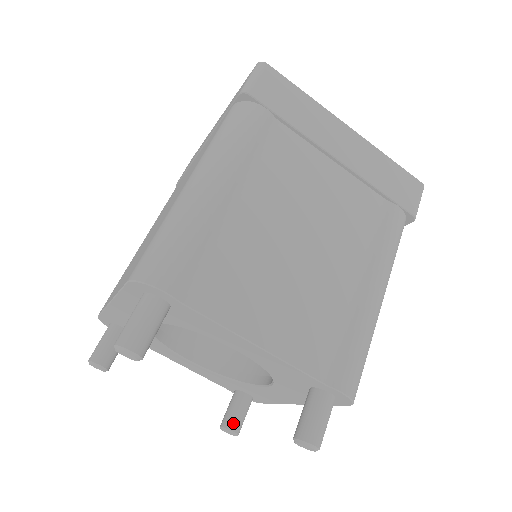
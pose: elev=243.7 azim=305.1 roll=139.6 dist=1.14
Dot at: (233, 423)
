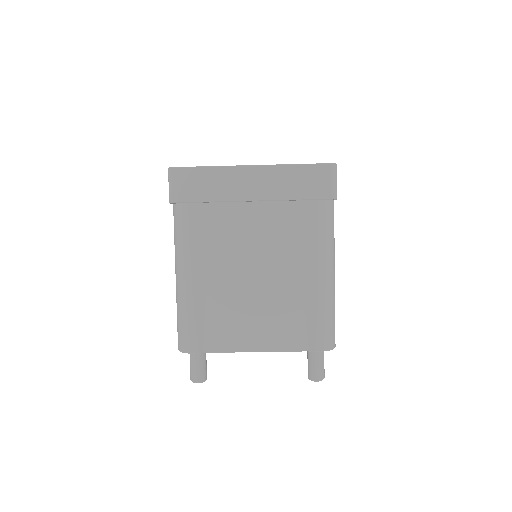
Dot at: occluded
